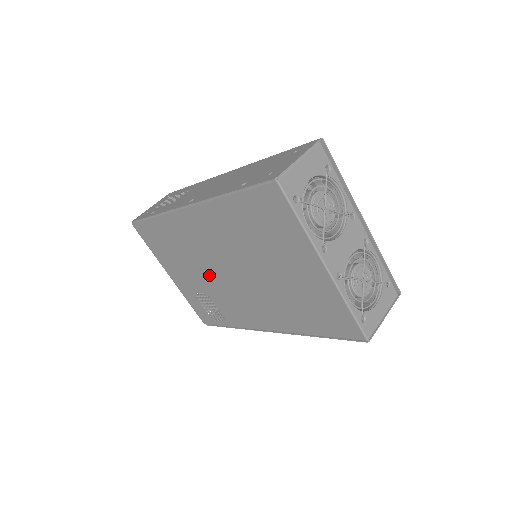
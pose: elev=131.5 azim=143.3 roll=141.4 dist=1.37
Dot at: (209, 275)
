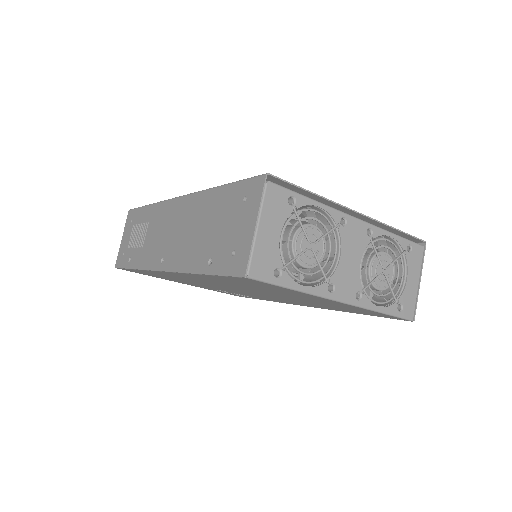
Dot at: (221, 288)
